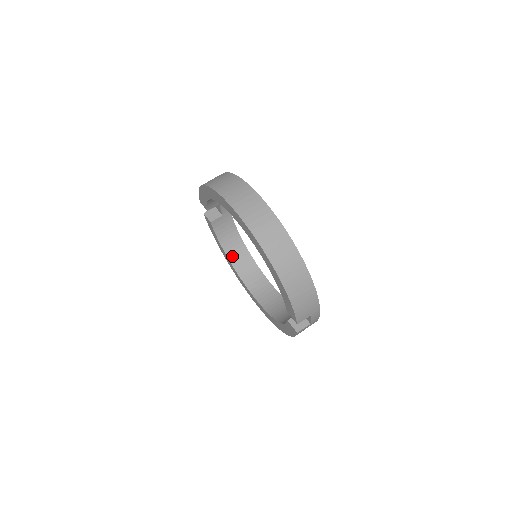
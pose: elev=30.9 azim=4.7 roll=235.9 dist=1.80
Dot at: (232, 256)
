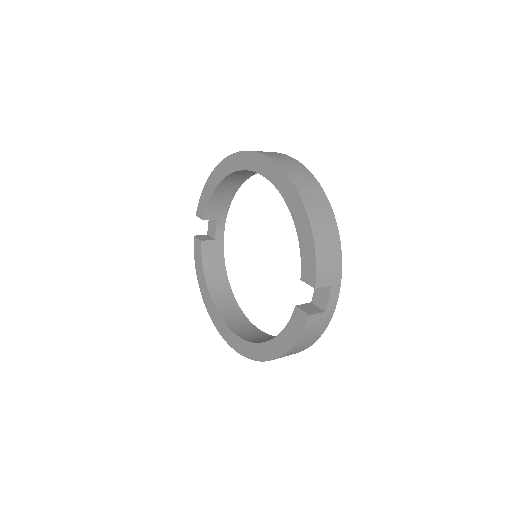
Dot at: (214, 292)
